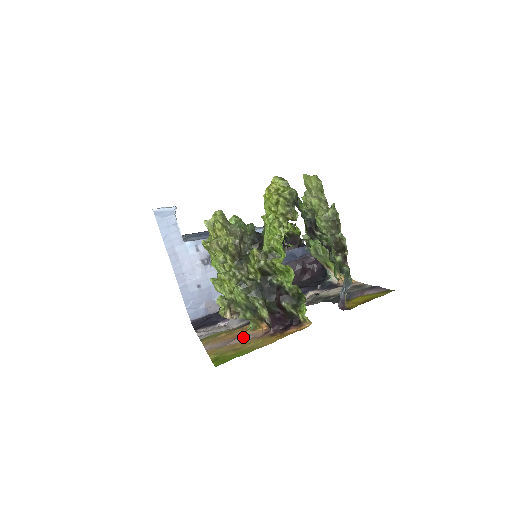
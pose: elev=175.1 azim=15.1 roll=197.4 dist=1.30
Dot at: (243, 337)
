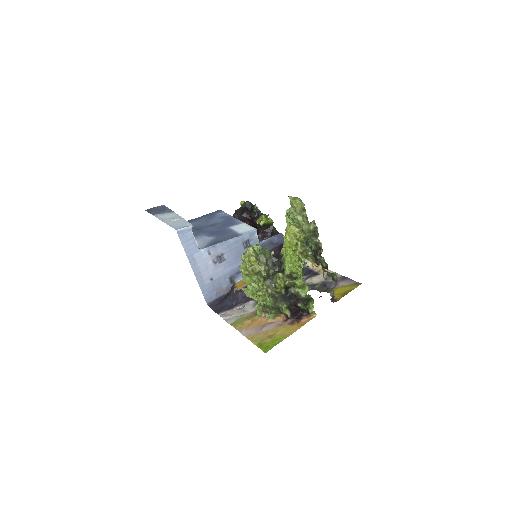
Dot at: (270, 325)
